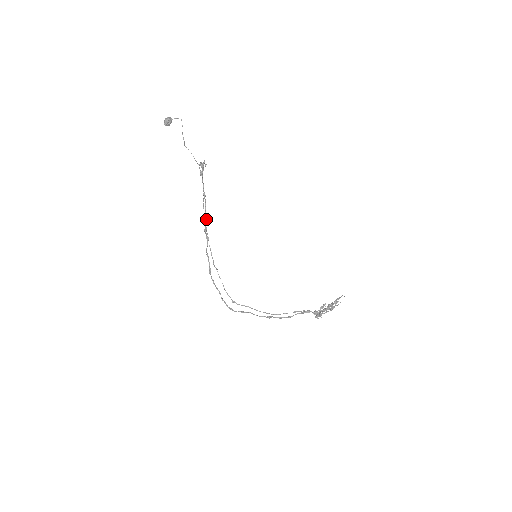
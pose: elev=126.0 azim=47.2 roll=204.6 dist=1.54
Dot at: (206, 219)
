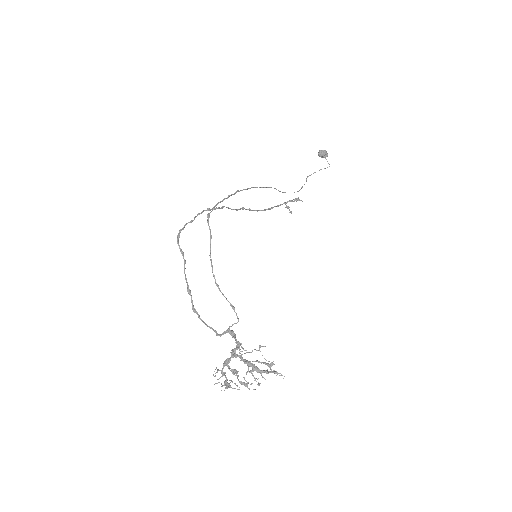
Dot at: (252, 210)
